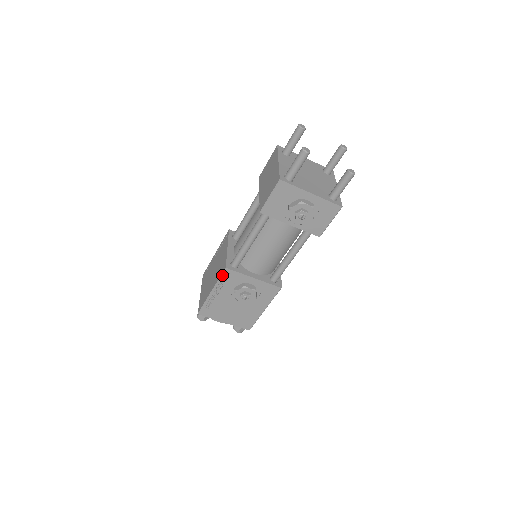
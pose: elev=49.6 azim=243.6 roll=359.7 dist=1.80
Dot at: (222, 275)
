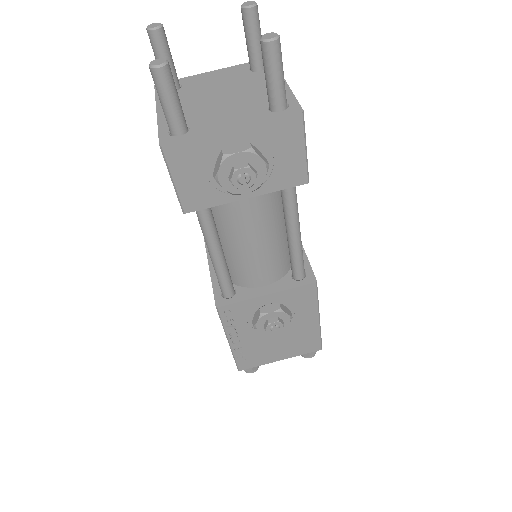
Dot at: (220, 318)
